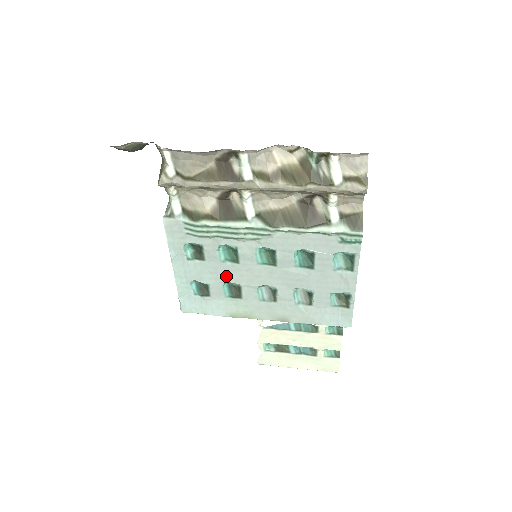
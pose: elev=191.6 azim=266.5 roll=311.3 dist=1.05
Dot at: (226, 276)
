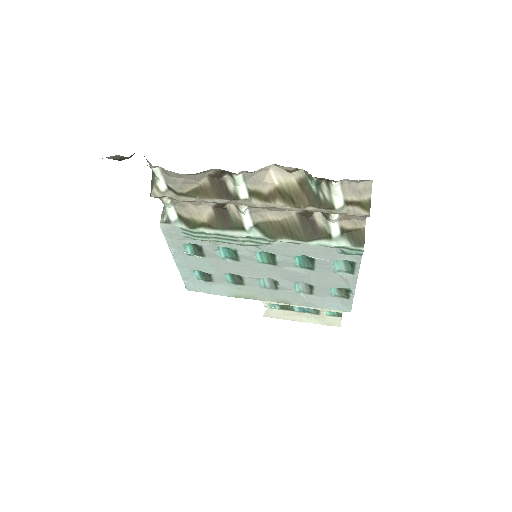
Dot at: (227, 269)
